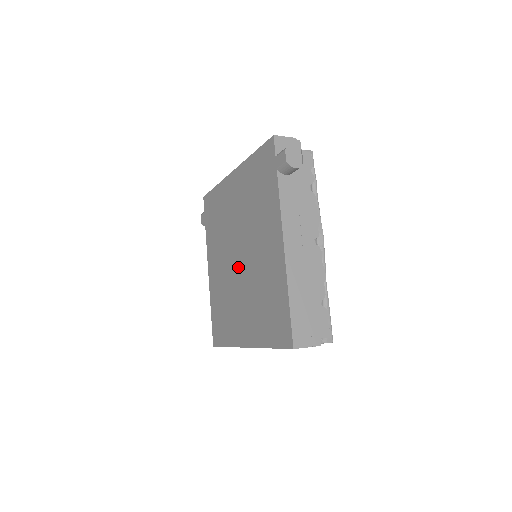
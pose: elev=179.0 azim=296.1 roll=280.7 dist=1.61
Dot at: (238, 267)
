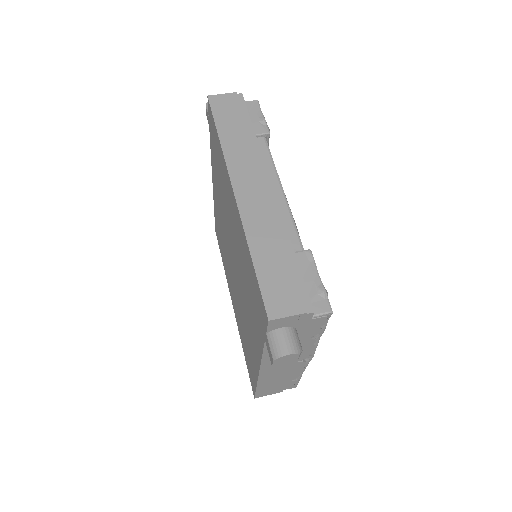
Dot at: (232, 264)
